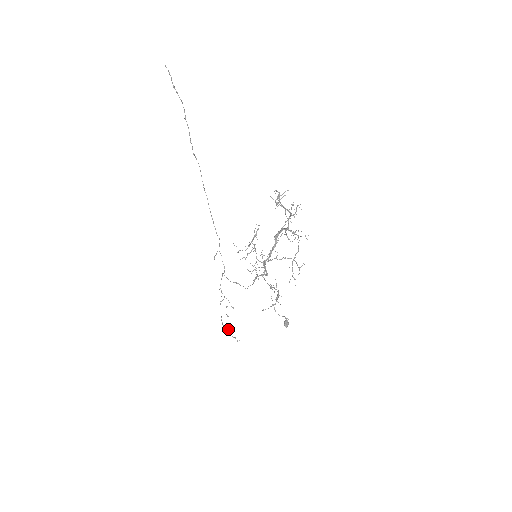
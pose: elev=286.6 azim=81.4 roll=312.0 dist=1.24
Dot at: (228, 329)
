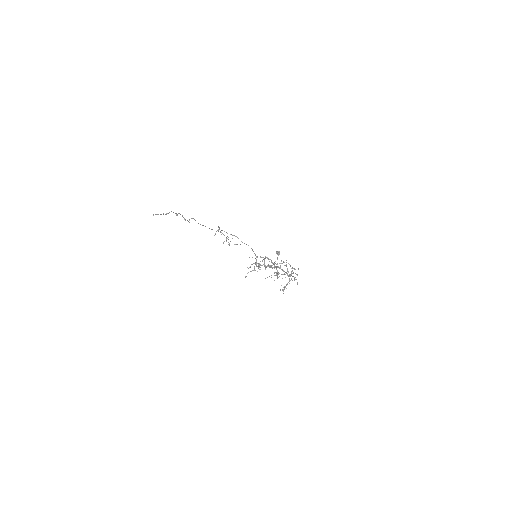
Dot at: occluded
